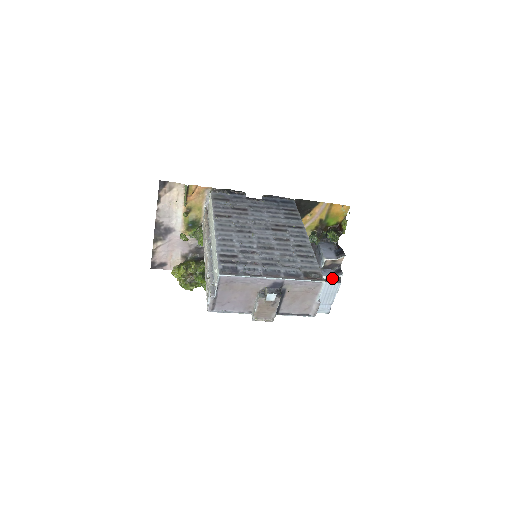
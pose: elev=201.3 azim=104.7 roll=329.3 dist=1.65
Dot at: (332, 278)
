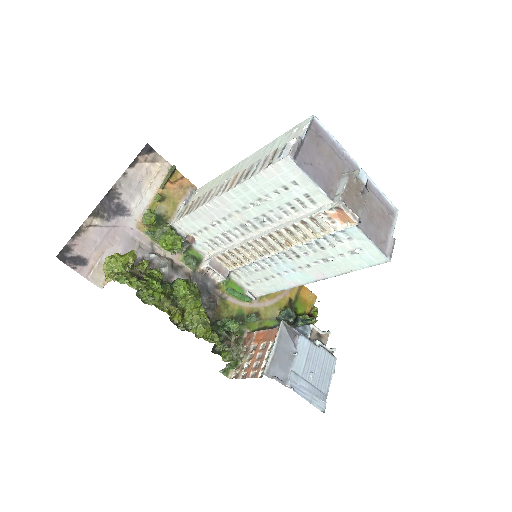
Dot at: occluded
